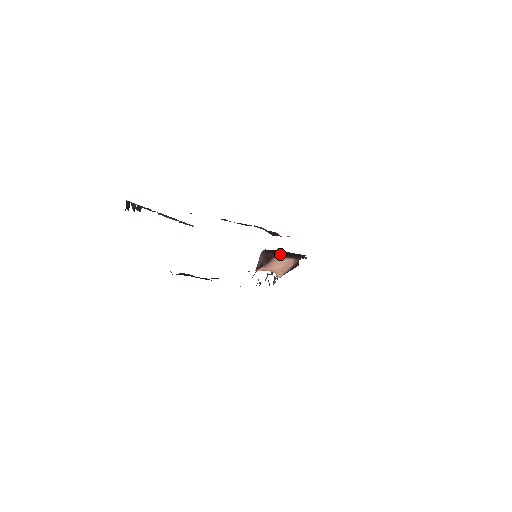
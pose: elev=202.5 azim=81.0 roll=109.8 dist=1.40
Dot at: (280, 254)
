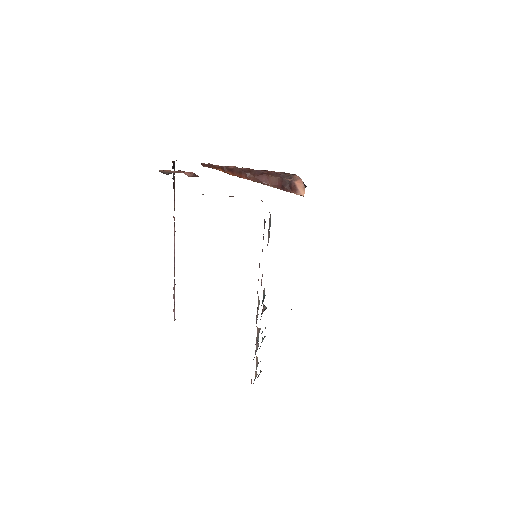
Dot at: occluded
